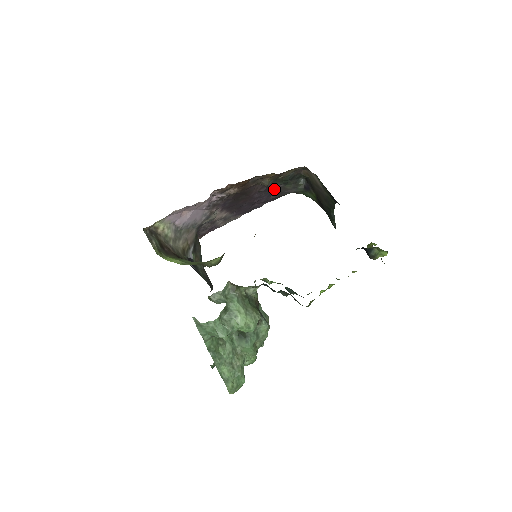
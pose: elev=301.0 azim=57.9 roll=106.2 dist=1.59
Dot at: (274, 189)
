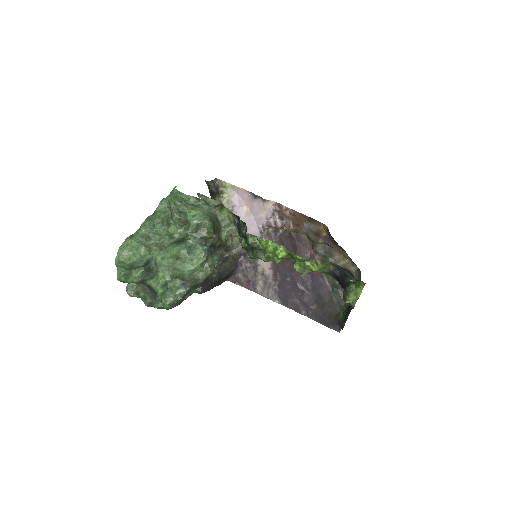
Dot at: (321, 287)
